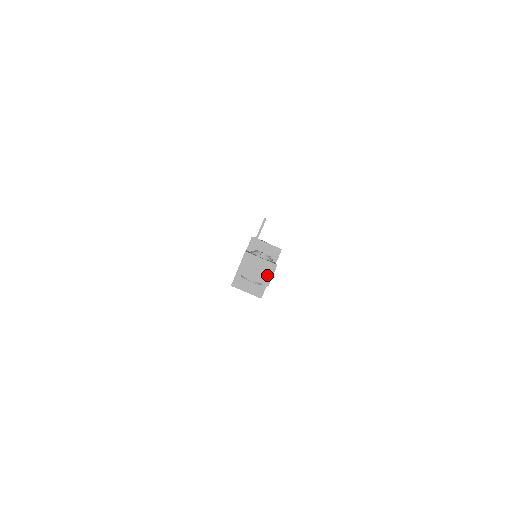
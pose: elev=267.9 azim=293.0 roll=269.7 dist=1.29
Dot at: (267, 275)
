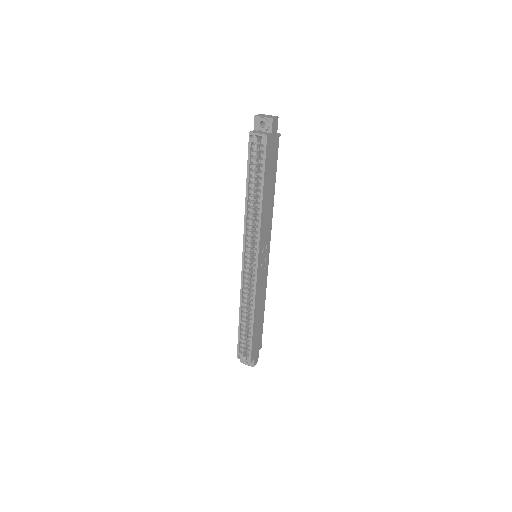
Dot at: (272, 117)
